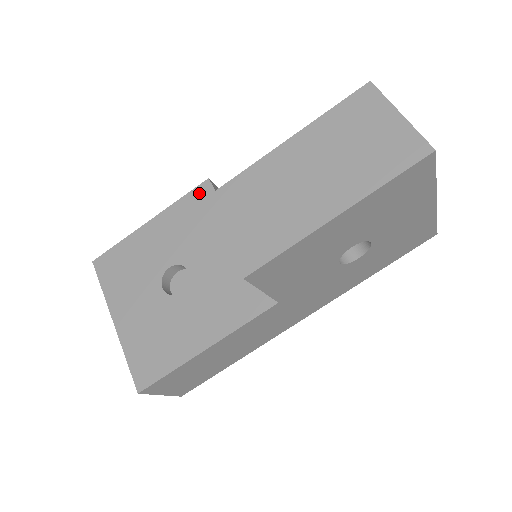
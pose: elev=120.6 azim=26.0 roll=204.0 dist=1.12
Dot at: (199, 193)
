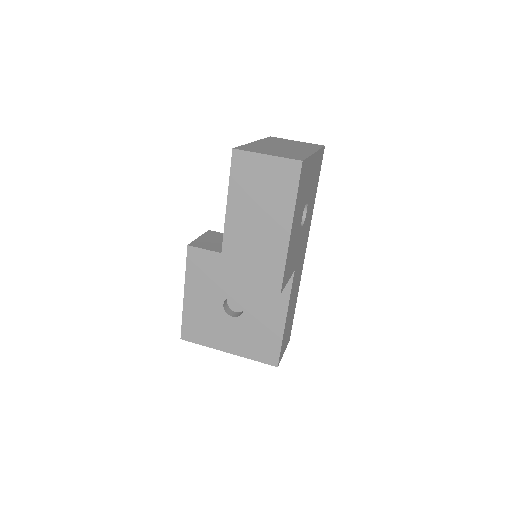
Dot at: (192, 257)
